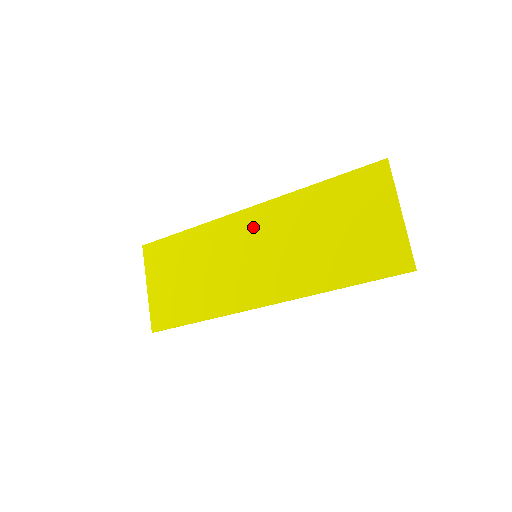
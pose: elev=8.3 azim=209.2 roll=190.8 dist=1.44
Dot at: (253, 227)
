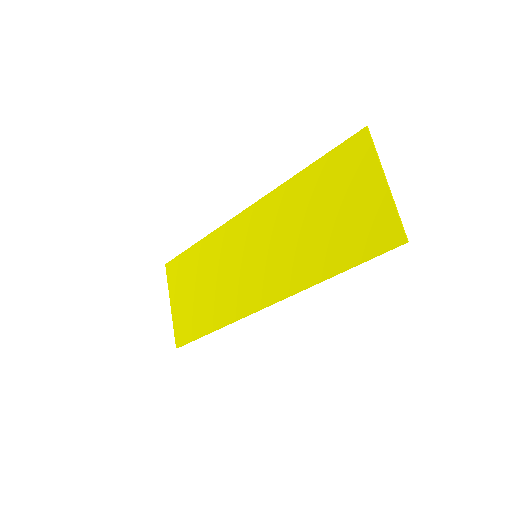
Dot at: (251, 227)
